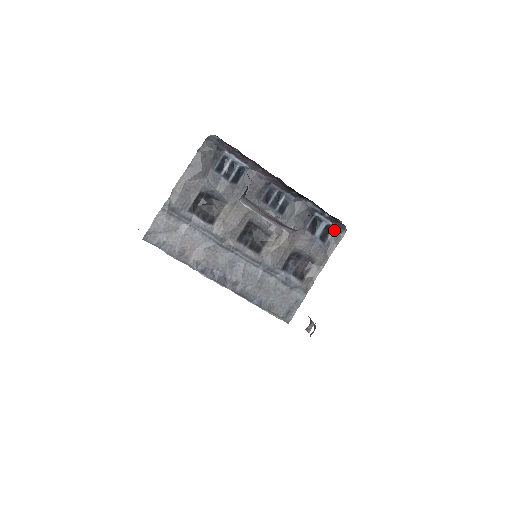
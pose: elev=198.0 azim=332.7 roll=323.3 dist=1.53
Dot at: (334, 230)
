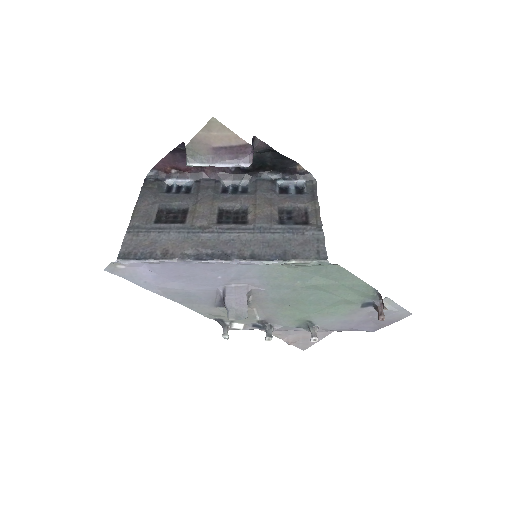
Dot at: (305, 185)
